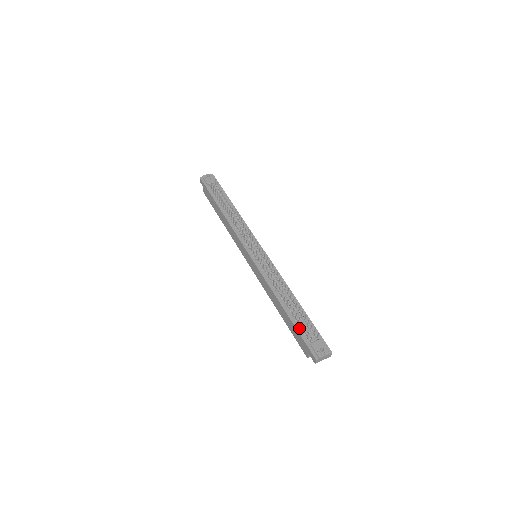
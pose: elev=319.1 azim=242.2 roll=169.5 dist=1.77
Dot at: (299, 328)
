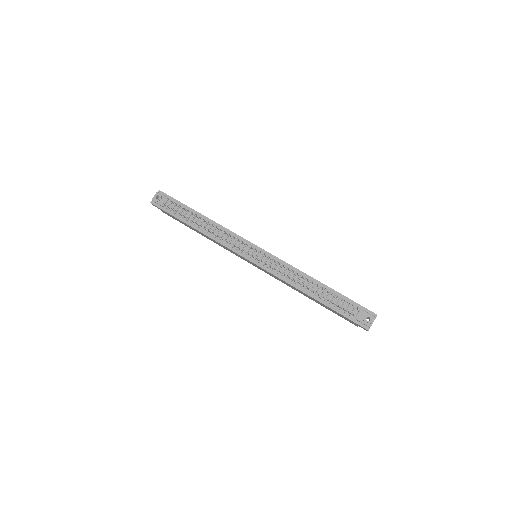
Dot at: (337, 309)
